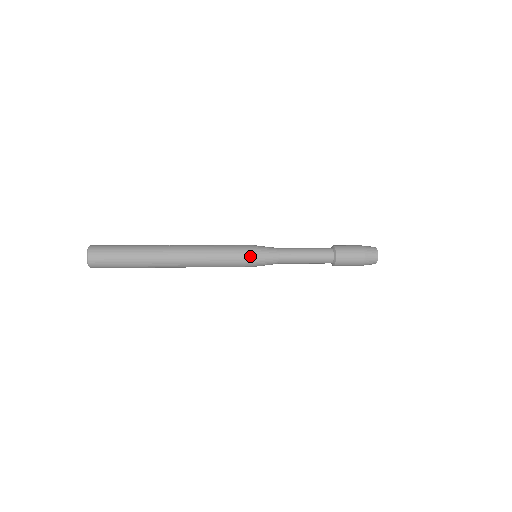
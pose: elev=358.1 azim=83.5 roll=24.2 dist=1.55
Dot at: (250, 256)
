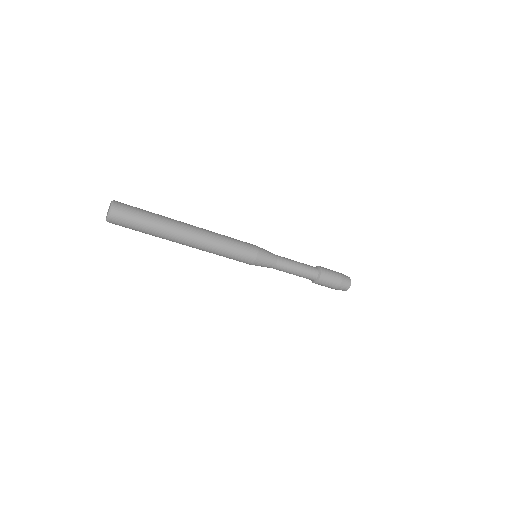
Dot at: (253, 245)
